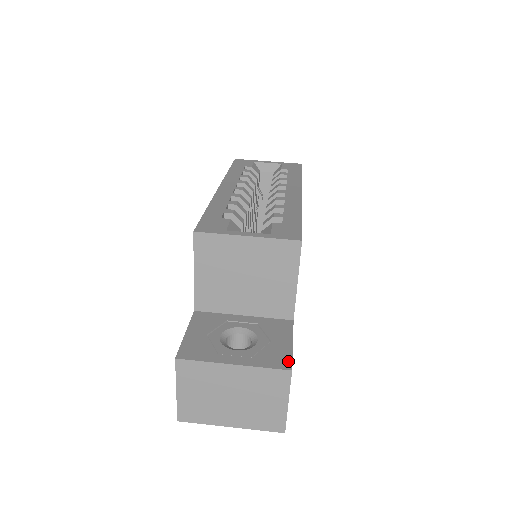
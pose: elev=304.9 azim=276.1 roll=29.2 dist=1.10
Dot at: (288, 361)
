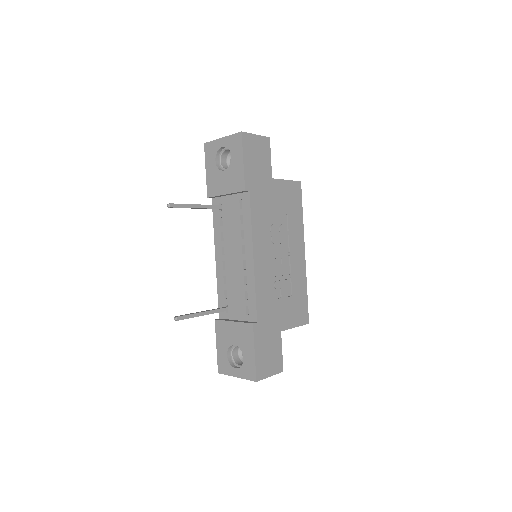
Dot at: (269, 144)
